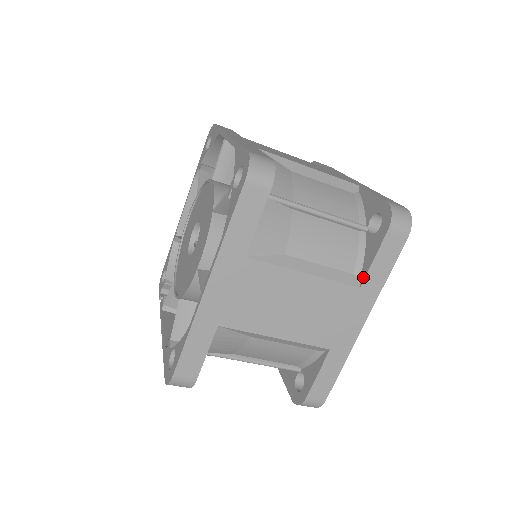
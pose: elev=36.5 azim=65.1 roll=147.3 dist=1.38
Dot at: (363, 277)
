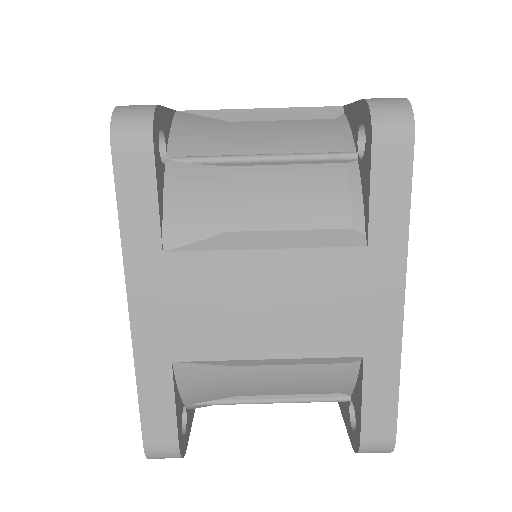
Dot at: (366, 228)
